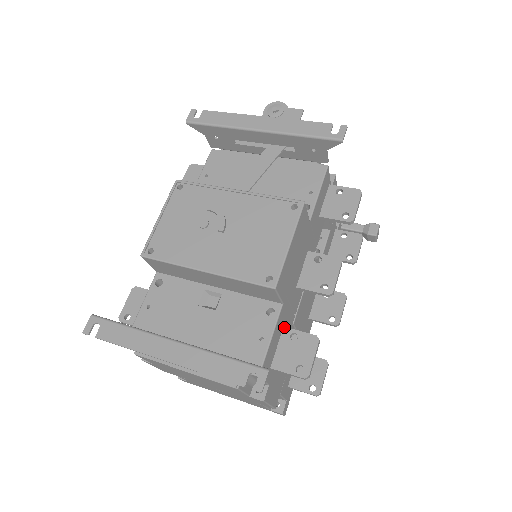
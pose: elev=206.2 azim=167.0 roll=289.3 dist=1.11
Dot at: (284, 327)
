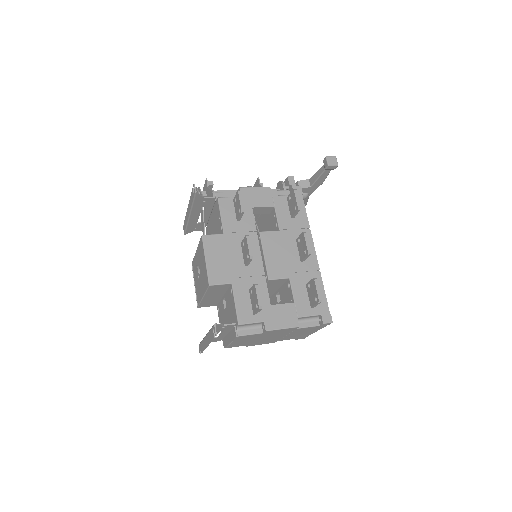
Dot at: (249, 290)
